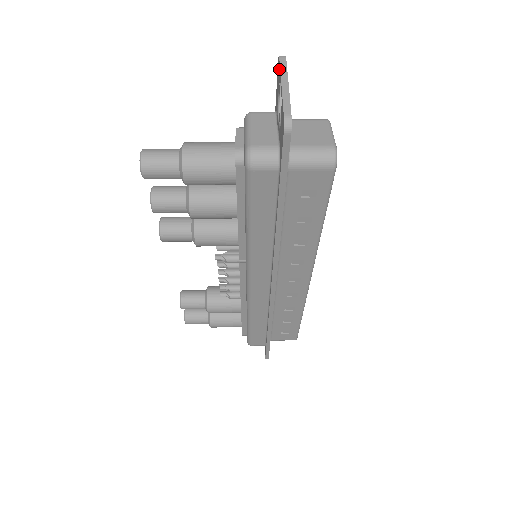
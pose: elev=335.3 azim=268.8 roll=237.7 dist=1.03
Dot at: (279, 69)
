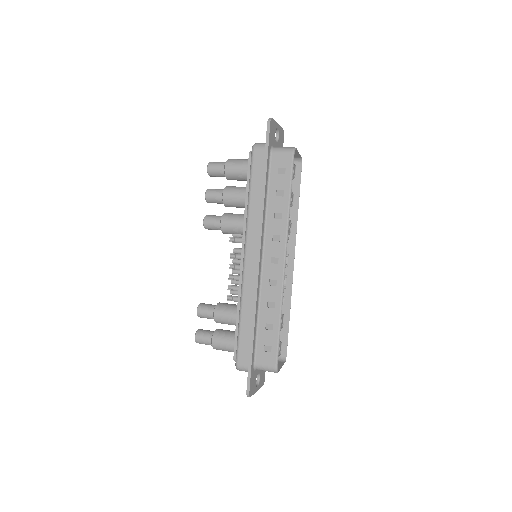
Dot at: occluded
